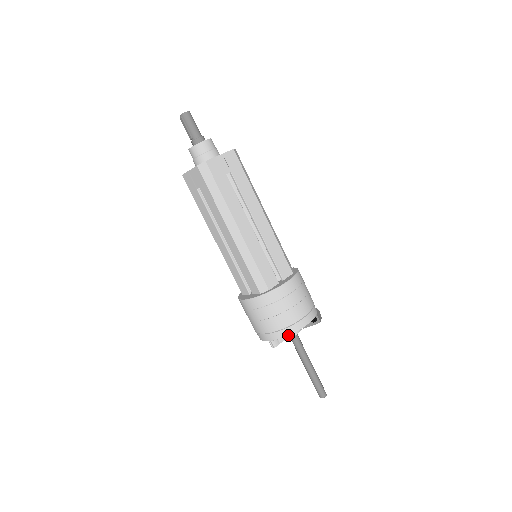
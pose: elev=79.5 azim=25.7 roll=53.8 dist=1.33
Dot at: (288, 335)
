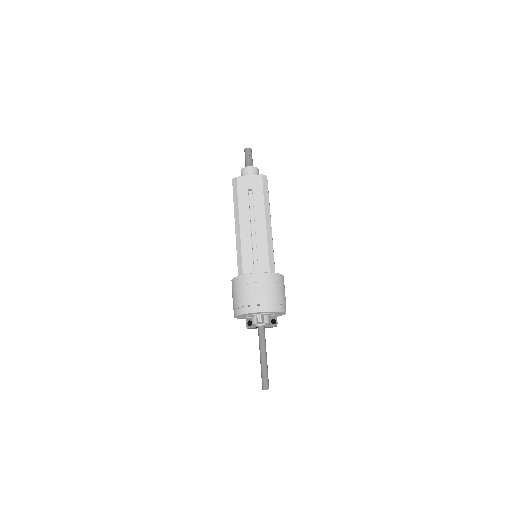
Dot at: (280, 311)
